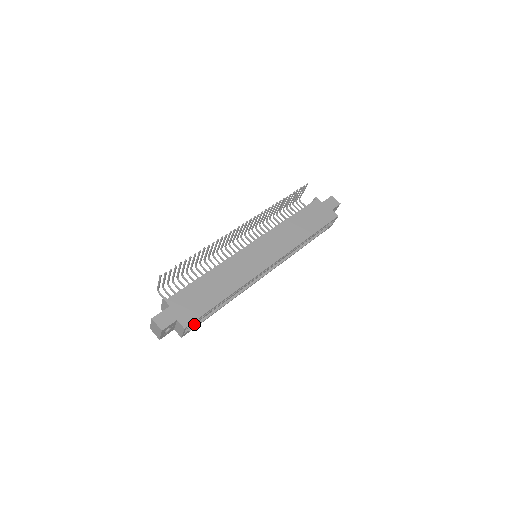
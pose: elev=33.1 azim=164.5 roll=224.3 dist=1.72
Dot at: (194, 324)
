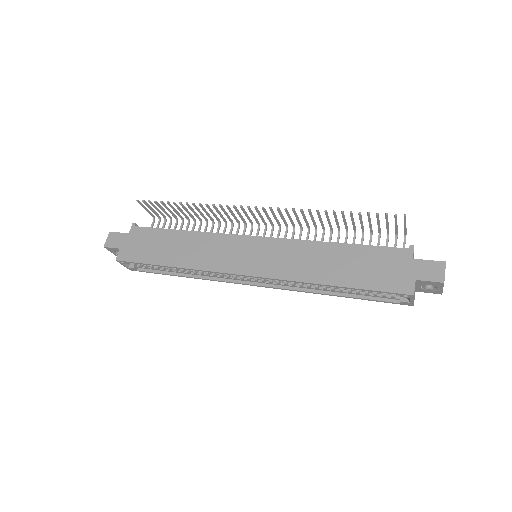
Dot at: (146, 268)
